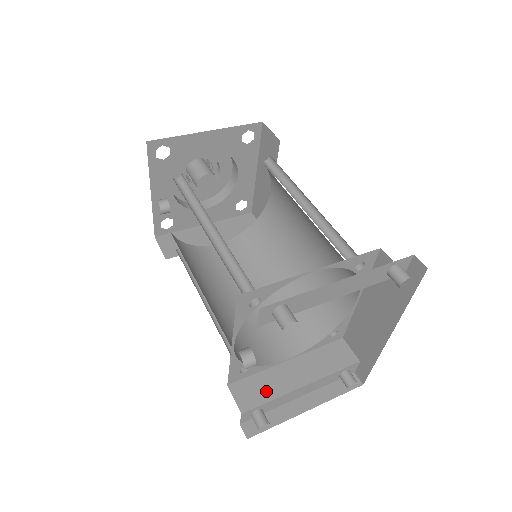
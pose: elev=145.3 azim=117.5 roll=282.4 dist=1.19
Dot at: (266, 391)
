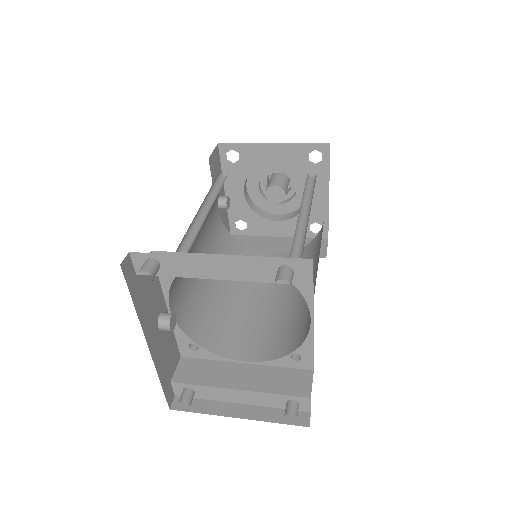
Dot at: (204, 376)
